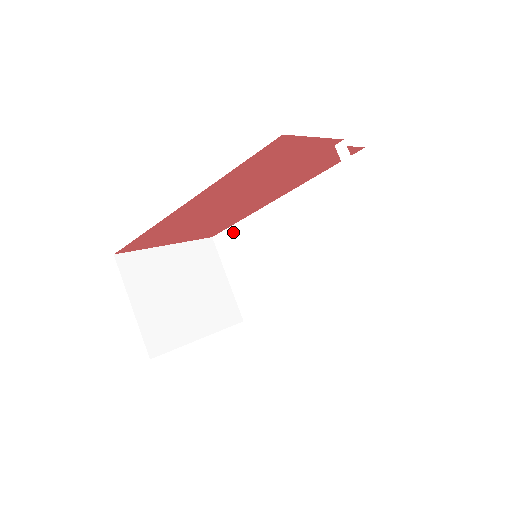
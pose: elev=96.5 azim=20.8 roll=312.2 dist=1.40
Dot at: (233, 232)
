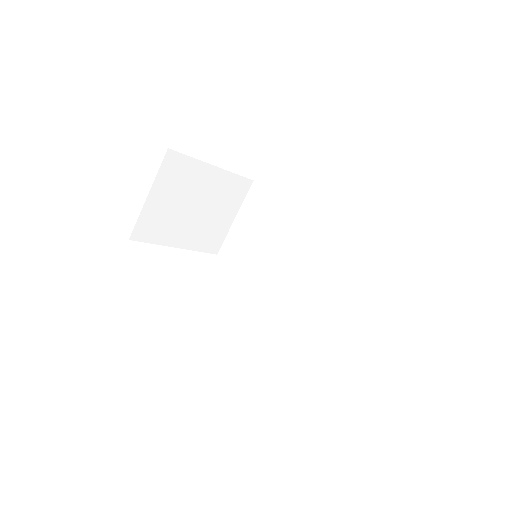
Dot at: (269, 197)
